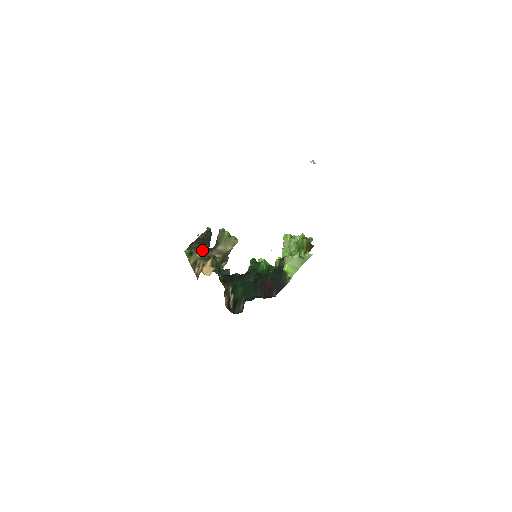
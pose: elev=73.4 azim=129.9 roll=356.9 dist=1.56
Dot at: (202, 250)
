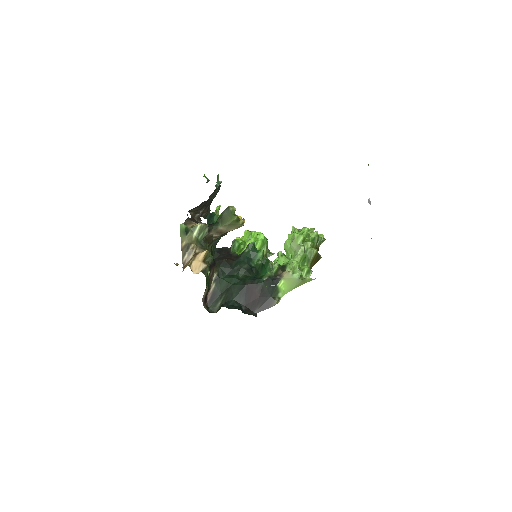
Dot at: (200, 230)
